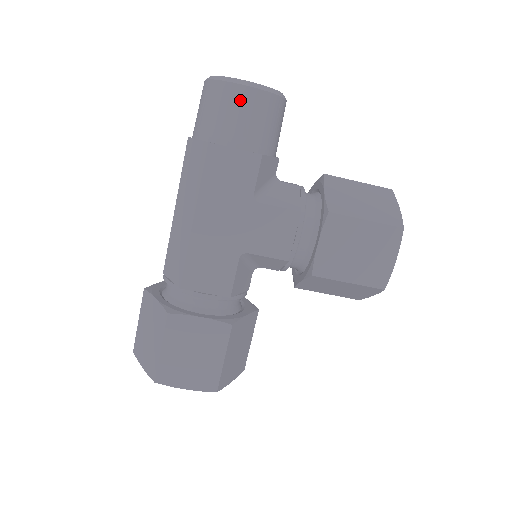
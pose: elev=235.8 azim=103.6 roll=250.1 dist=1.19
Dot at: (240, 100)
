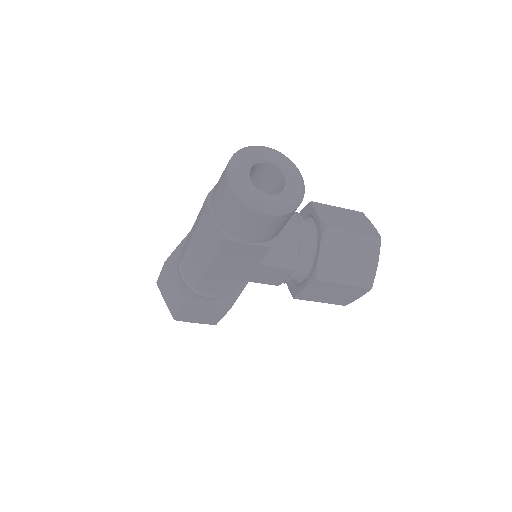
Dot at: (258, 221)
